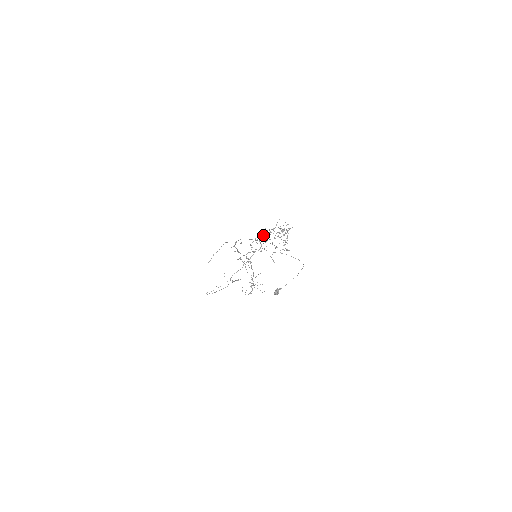
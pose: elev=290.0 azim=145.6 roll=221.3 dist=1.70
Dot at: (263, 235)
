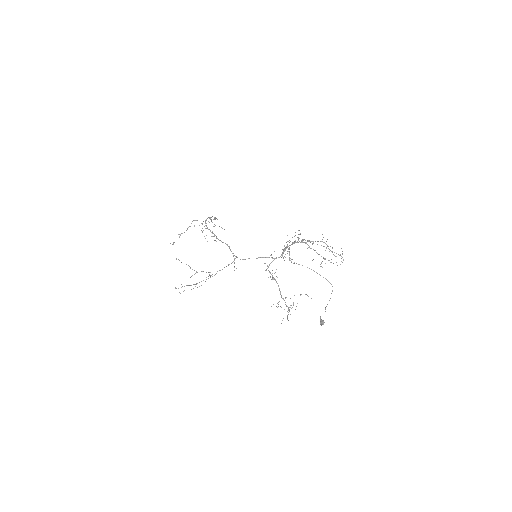
Dot at: occluded
